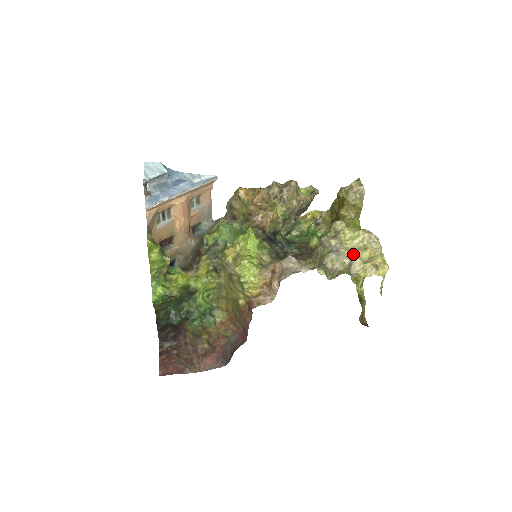
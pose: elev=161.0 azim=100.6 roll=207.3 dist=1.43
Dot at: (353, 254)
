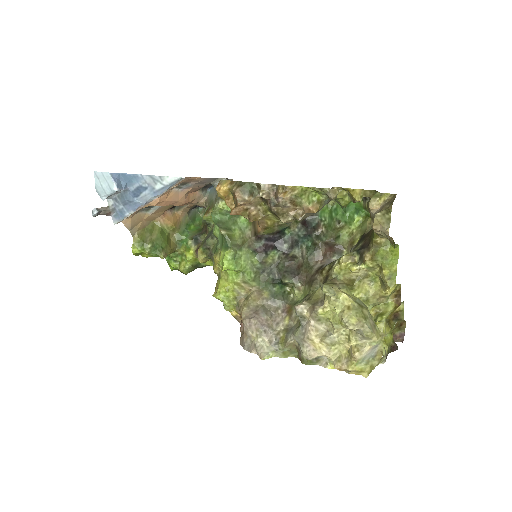
Dot at: (322, 348)
